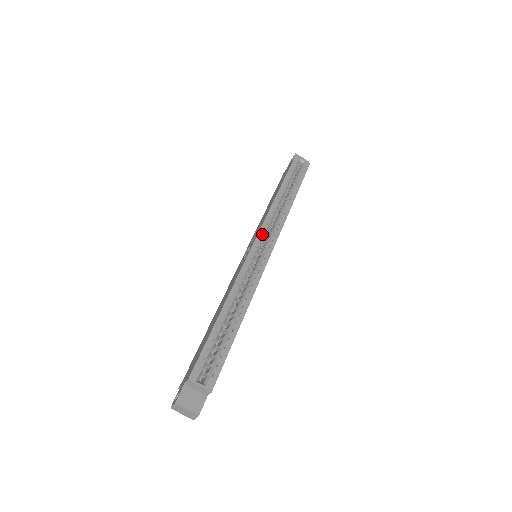
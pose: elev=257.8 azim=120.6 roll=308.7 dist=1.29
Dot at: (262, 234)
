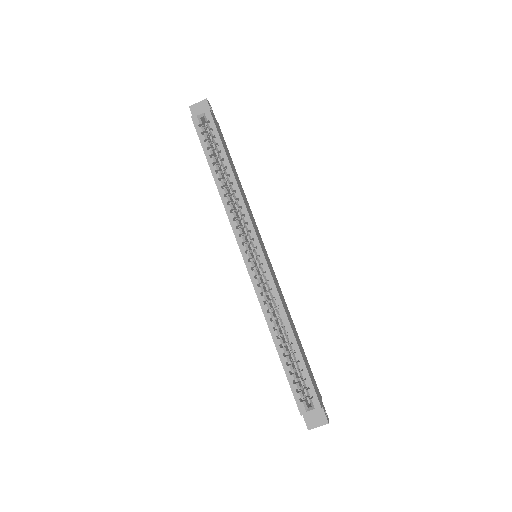
Dot at: (242, 243)
